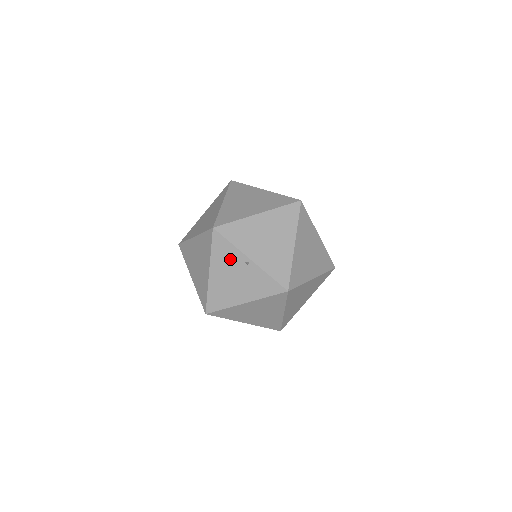
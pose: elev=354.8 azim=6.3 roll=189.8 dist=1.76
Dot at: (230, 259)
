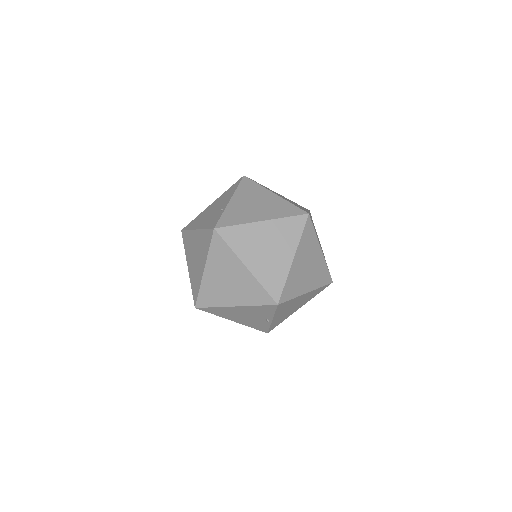
Dot at: (260, 313)
